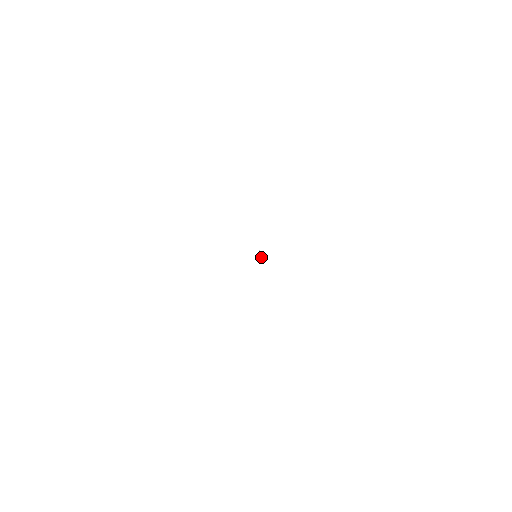
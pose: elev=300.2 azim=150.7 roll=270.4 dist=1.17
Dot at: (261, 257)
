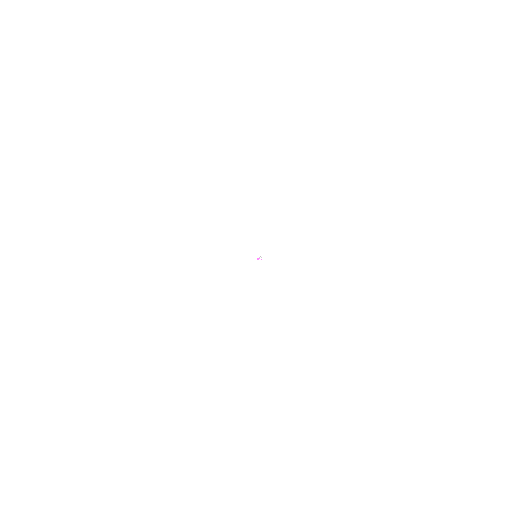
Dot at: (260, 258)
